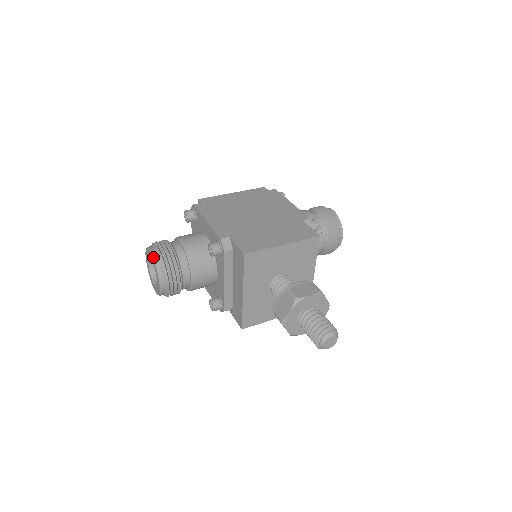
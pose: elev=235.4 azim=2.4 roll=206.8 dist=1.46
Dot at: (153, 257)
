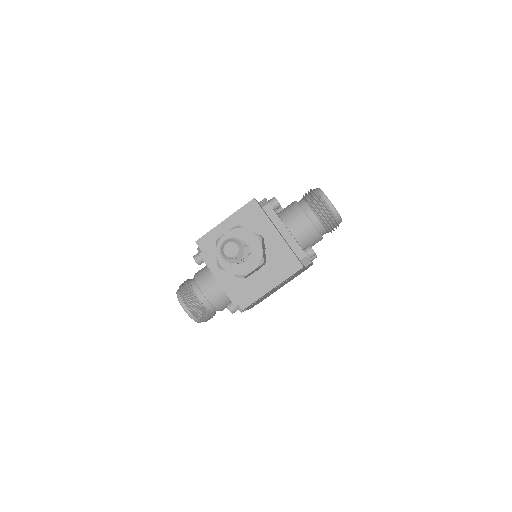
Dot at: occluded
